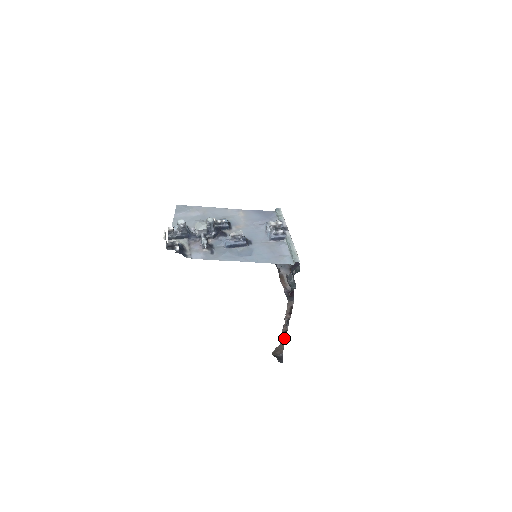
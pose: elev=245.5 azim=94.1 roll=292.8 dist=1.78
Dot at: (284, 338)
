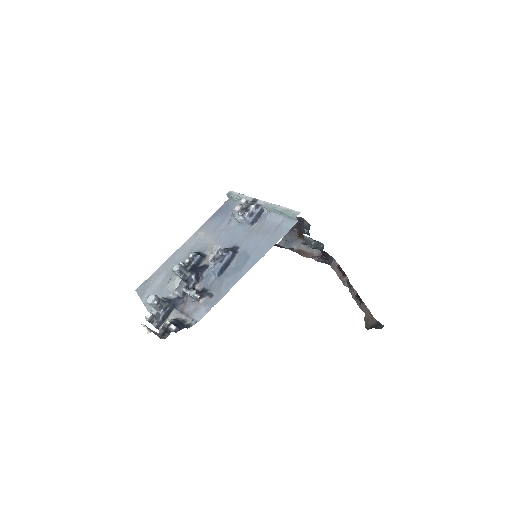
Dot at: (361, 303)
